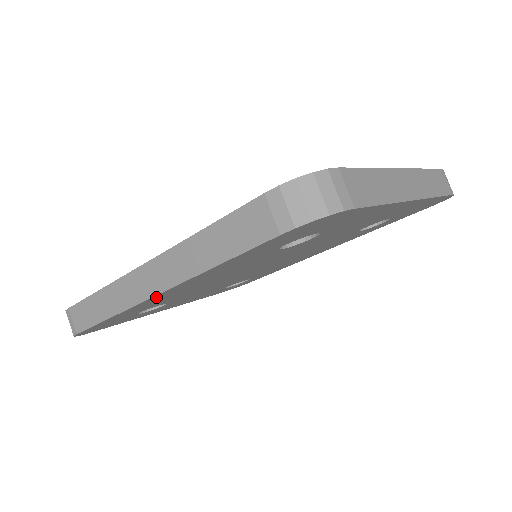
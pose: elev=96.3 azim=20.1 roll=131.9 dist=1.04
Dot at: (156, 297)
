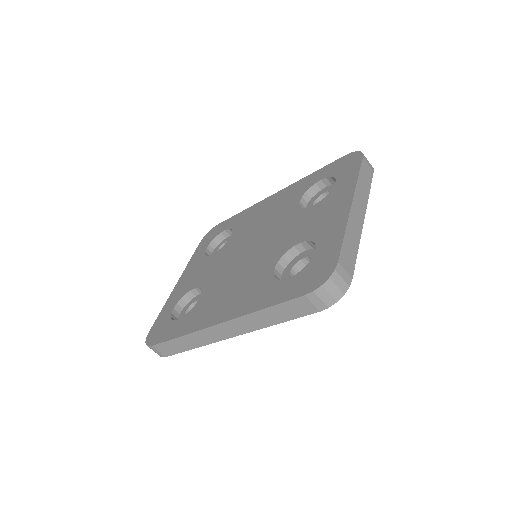
Dot at: occluded
